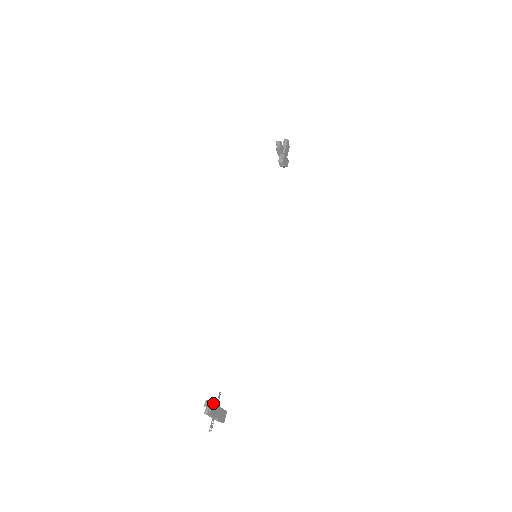
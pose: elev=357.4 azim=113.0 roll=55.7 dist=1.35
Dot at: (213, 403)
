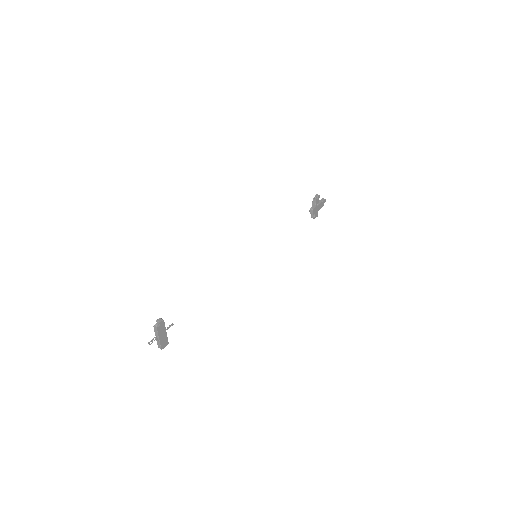
Dot at: (164, 323)
